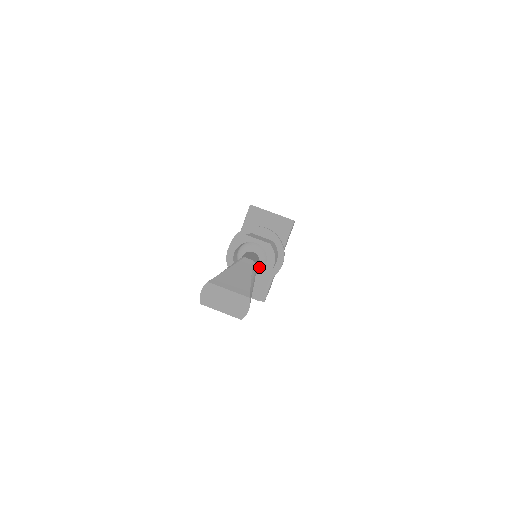
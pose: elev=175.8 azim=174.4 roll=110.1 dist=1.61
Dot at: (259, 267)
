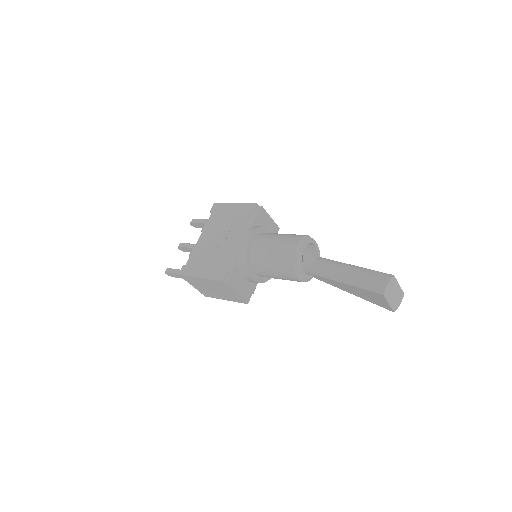
Dot at: occluded
